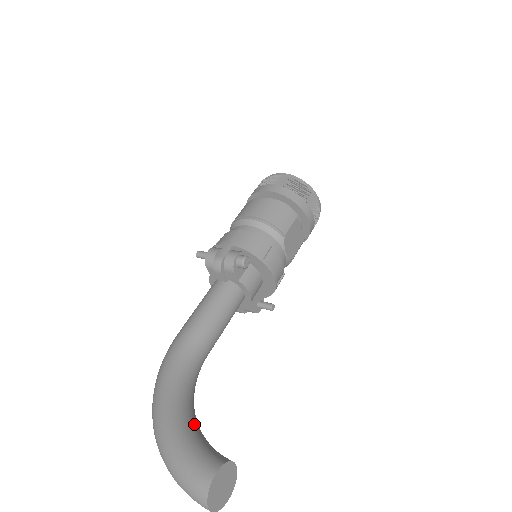
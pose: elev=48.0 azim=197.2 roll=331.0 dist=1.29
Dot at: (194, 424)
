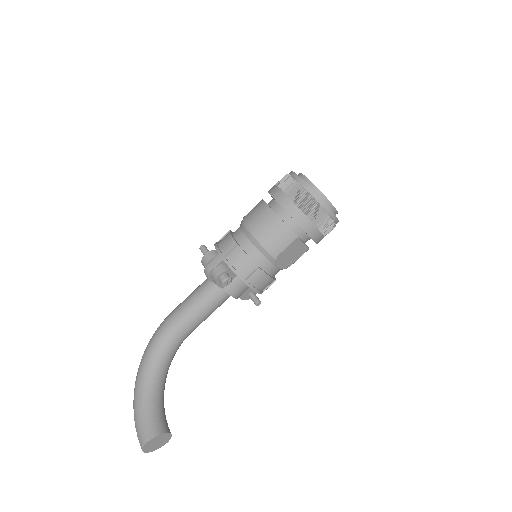
Dot at: (156, 393)
